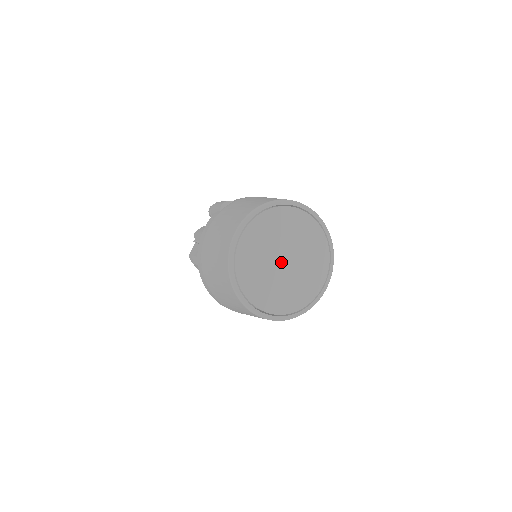
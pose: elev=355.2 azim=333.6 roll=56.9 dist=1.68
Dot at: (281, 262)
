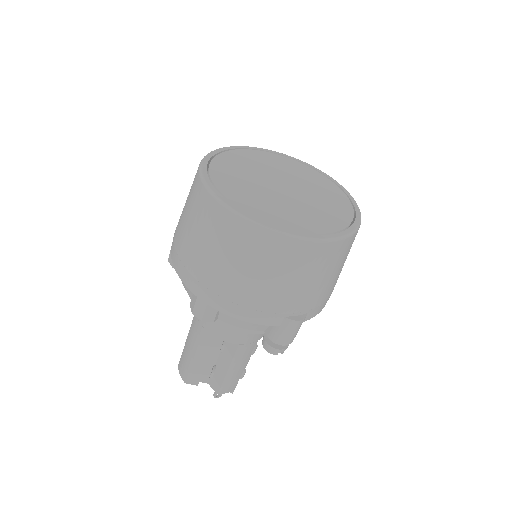
Dot at: (277, 186)
